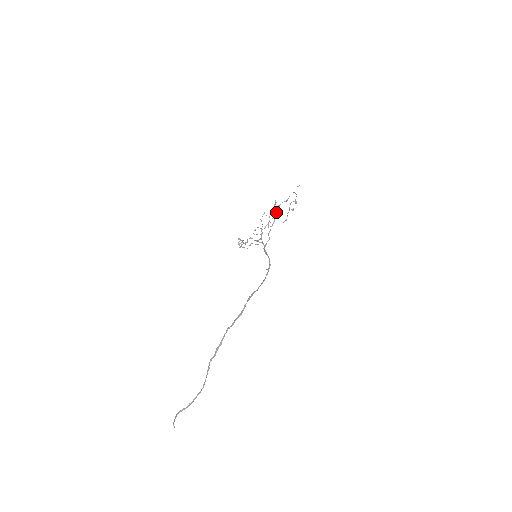
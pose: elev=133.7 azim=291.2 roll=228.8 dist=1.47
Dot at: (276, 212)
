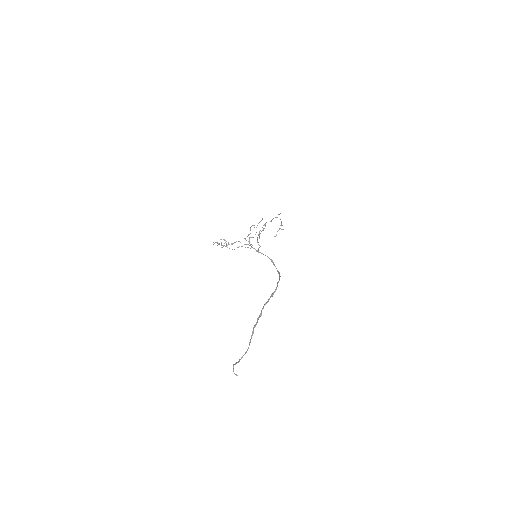
Dot at: occluded
